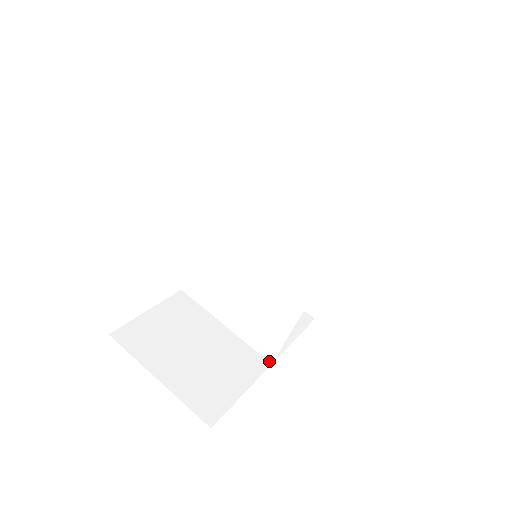
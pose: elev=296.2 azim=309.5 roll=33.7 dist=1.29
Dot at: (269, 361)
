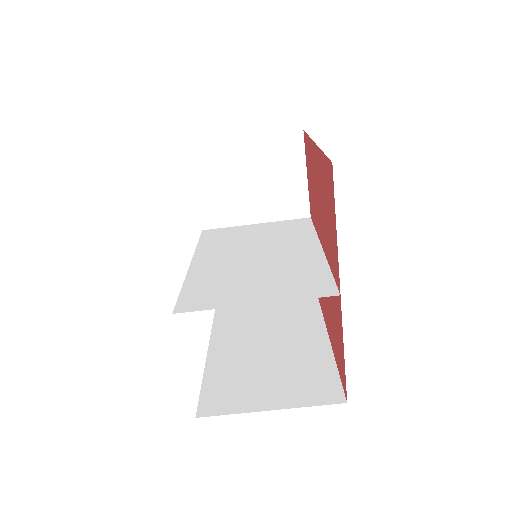
Dot at: (307, 218)
